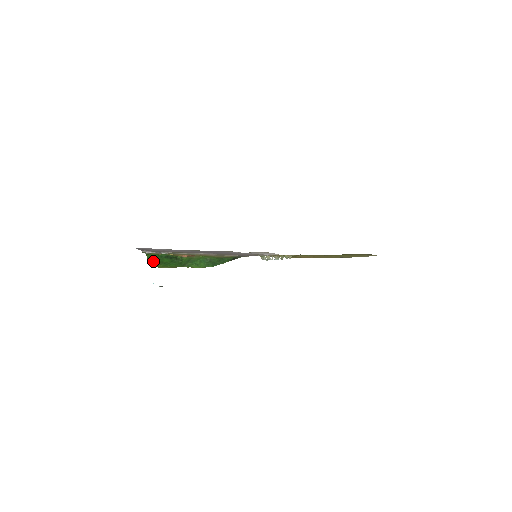
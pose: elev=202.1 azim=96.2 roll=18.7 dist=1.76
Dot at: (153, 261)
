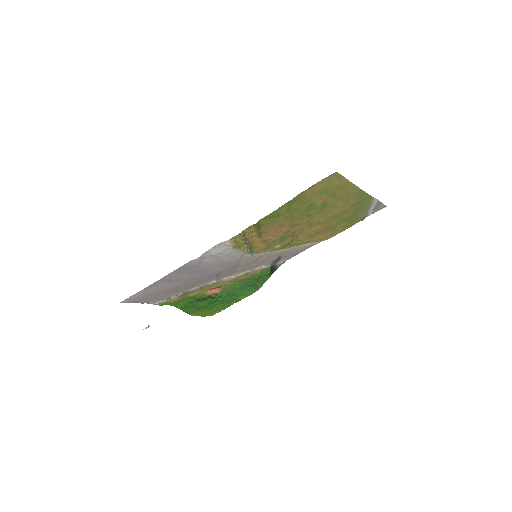
Dot at: (190, 310)
